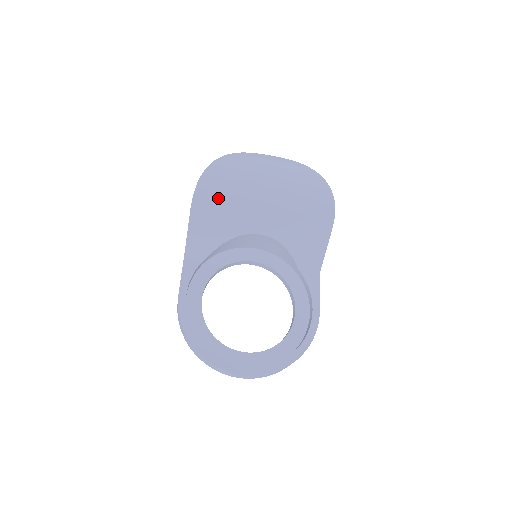
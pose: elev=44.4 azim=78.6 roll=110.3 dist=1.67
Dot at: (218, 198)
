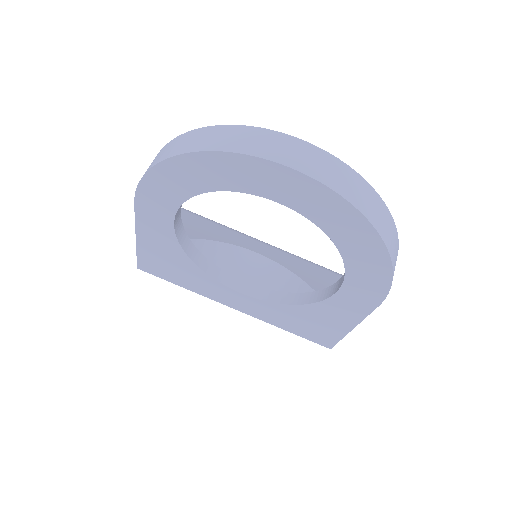
Dot at: (206, 219)
